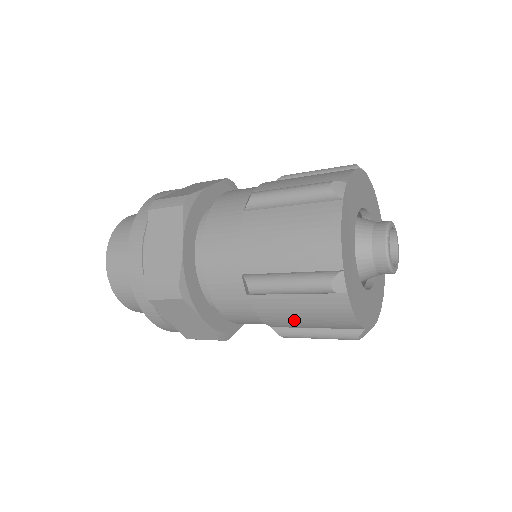
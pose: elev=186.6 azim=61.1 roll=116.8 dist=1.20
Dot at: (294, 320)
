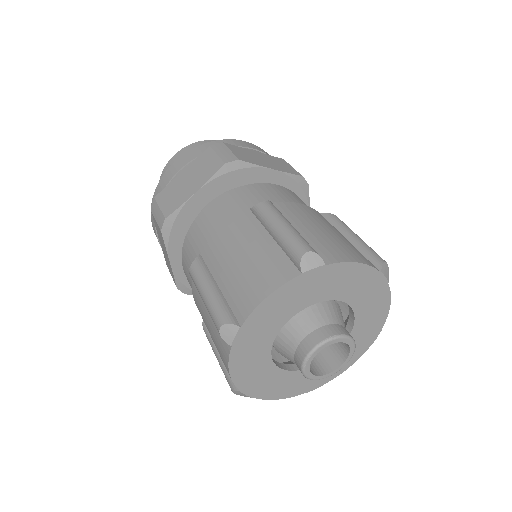
Dot at: occluded
